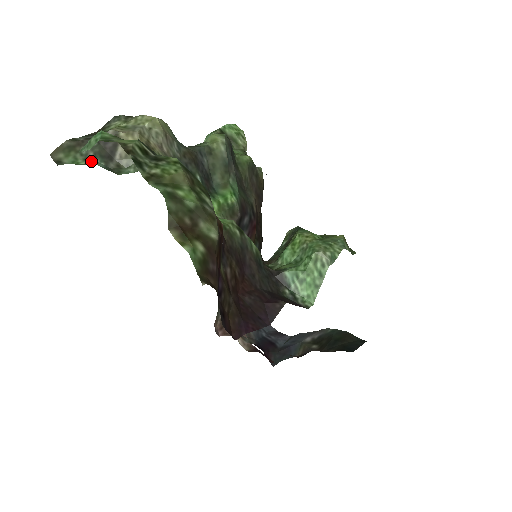
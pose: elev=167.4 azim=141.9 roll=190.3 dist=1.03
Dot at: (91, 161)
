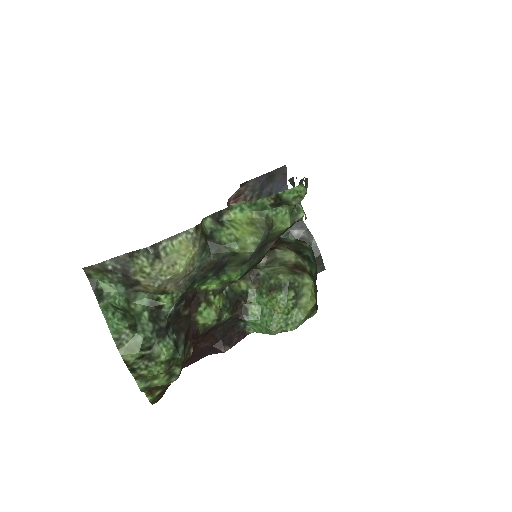
Dot at: (114, 286)
